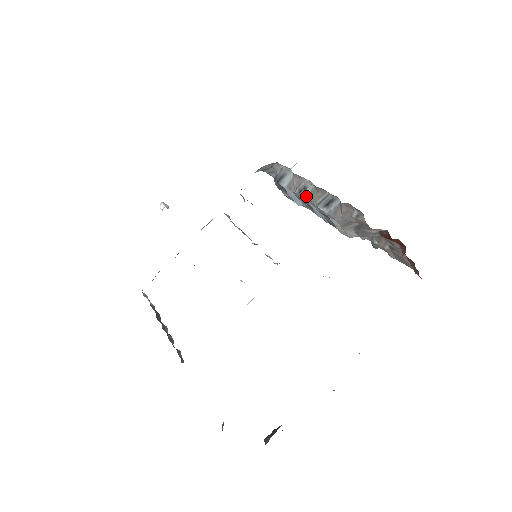
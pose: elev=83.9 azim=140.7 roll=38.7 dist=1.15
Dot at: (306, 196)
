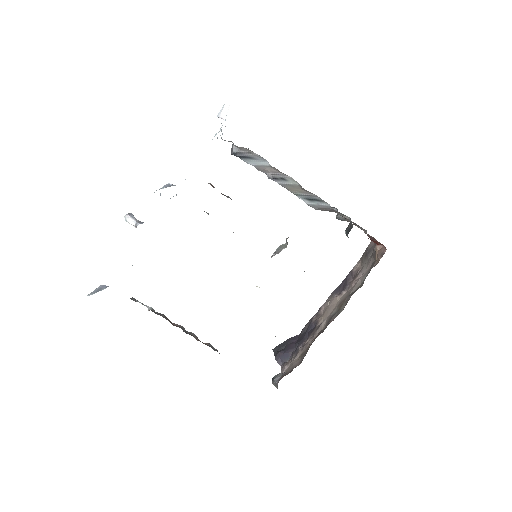
Dot at: (282, 184)
